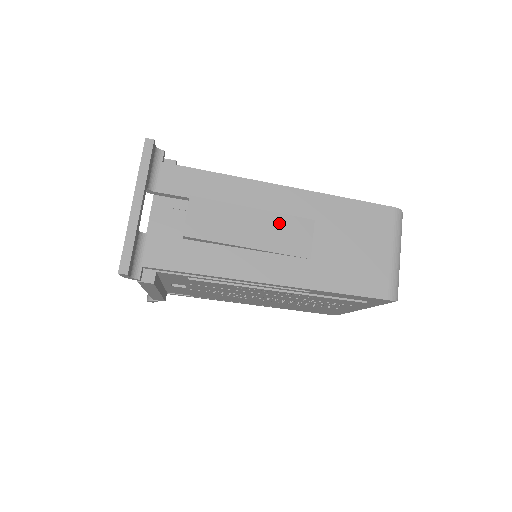
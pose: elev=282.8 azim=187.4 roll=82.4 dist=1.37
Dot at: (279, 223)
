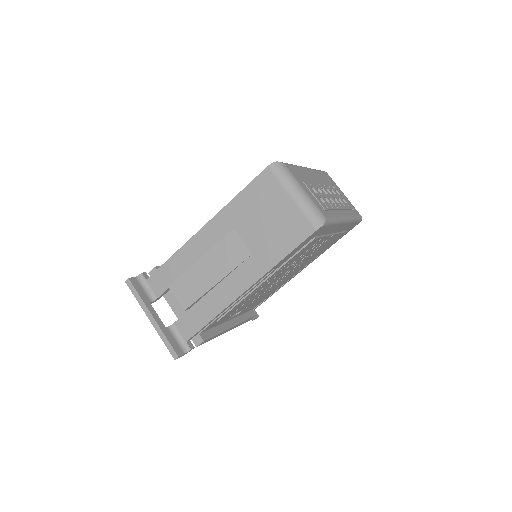
Dot at: (218, 252)
